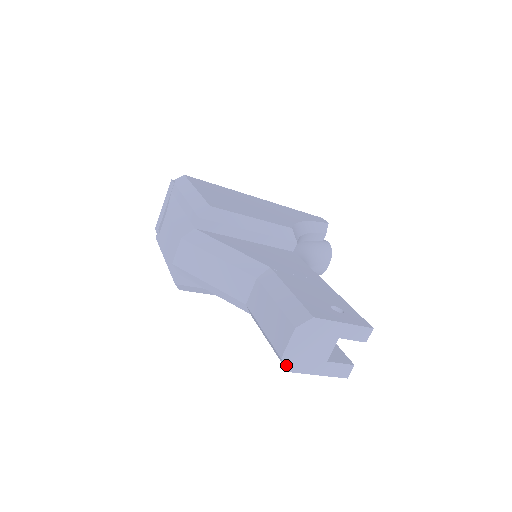
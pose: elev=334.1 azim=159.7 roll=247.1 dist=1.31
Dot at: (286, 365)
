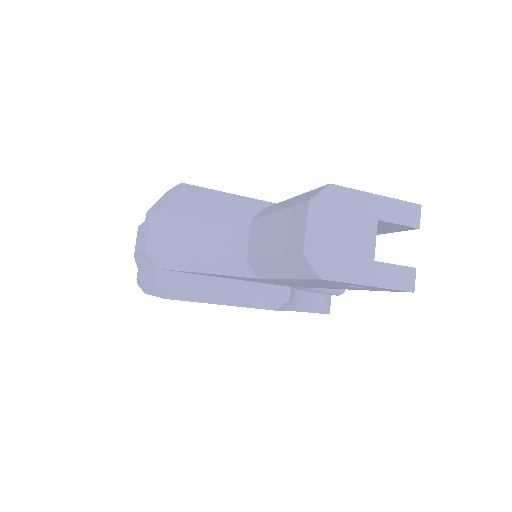
Dot at: (314, 267)
